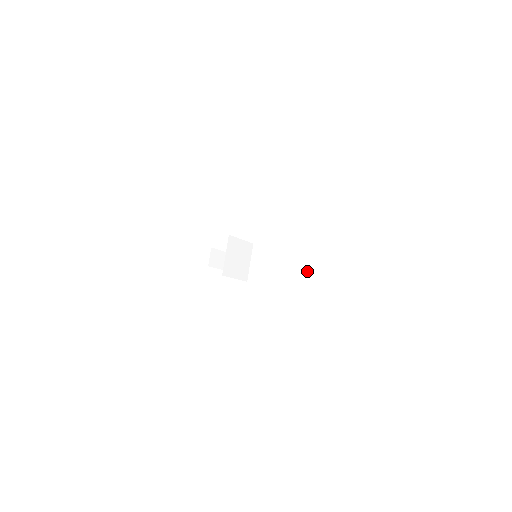
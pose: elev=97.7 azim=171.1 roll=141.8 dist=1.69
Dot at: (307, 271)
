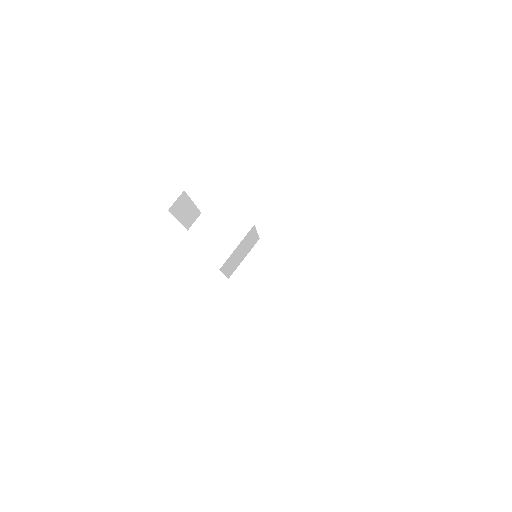
Dot at: (314, 318)
